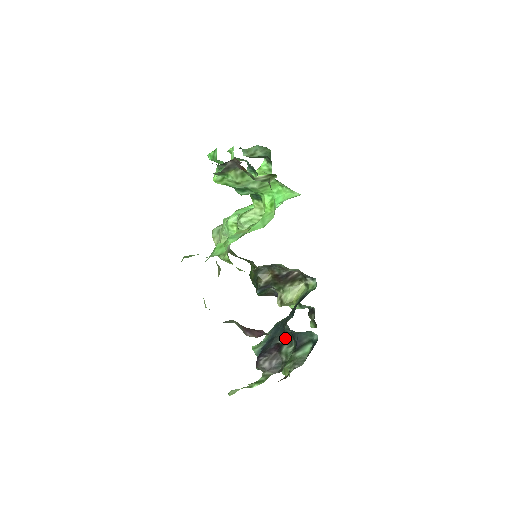
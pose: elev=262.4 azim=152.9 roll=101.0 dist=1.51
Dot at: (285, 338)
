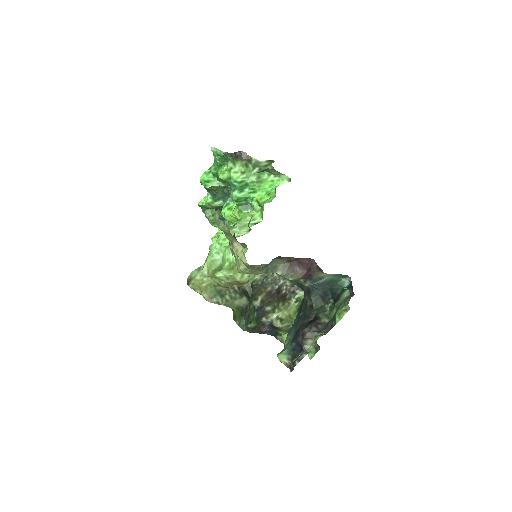
Dot at: (314, 313)
